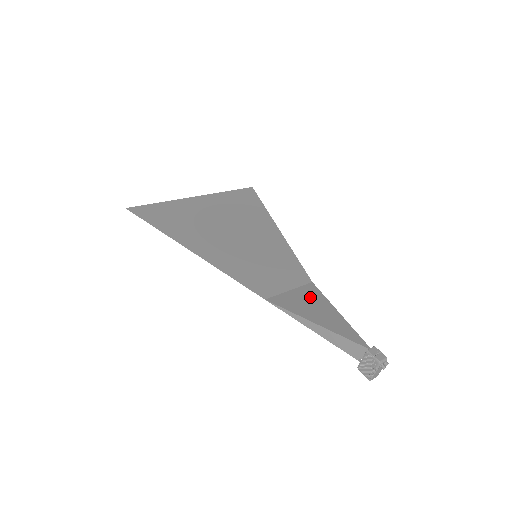
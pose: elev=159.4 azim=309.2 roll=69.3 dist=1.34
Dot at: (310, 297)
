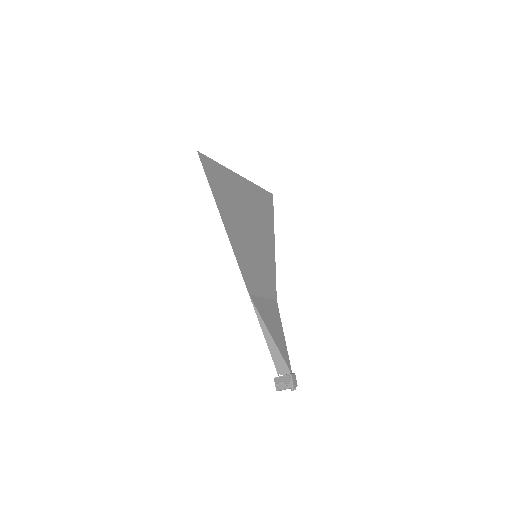
Dot at: (273, 311)
